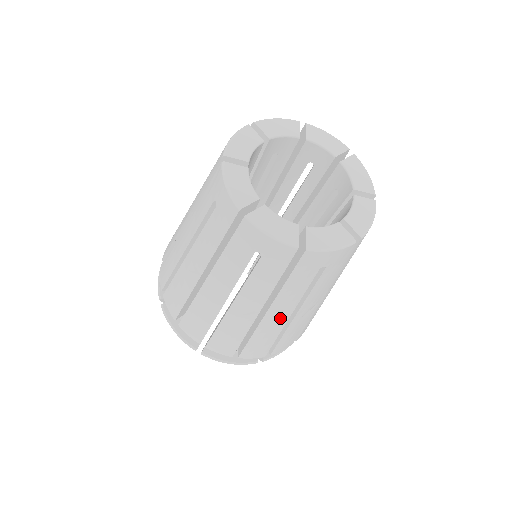
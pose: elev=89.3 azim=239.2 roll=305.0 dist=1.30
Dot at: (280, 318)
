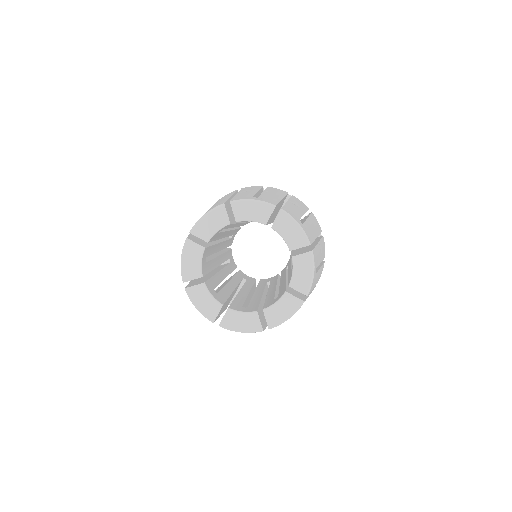
Dot at: occluded
